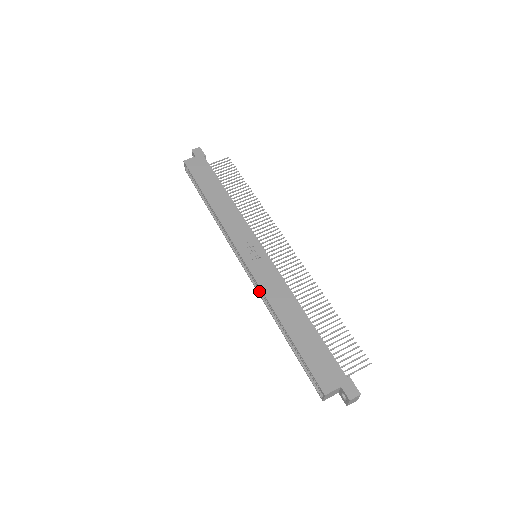
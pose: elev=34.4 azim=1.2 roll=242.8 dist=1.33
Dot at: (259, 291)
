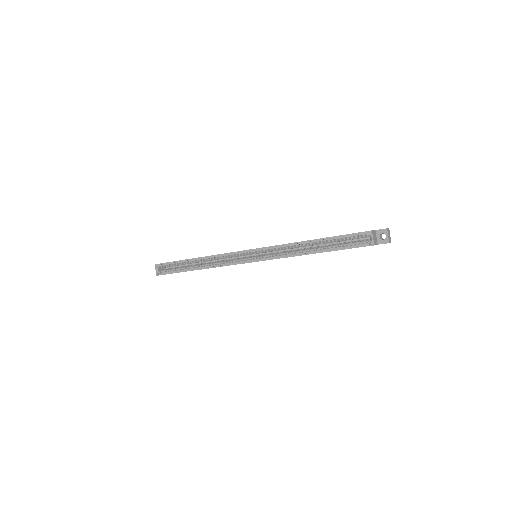
Dot at: (276, 257)
